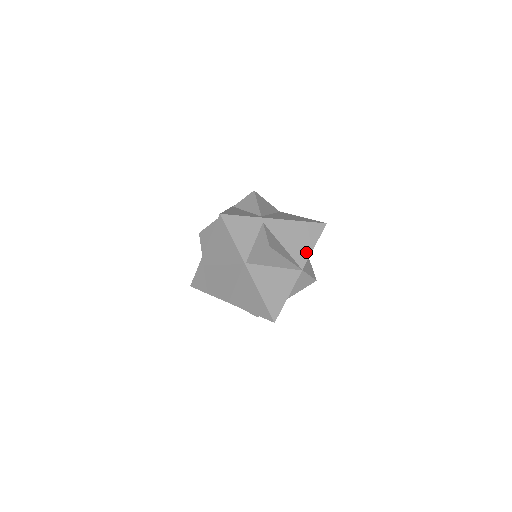
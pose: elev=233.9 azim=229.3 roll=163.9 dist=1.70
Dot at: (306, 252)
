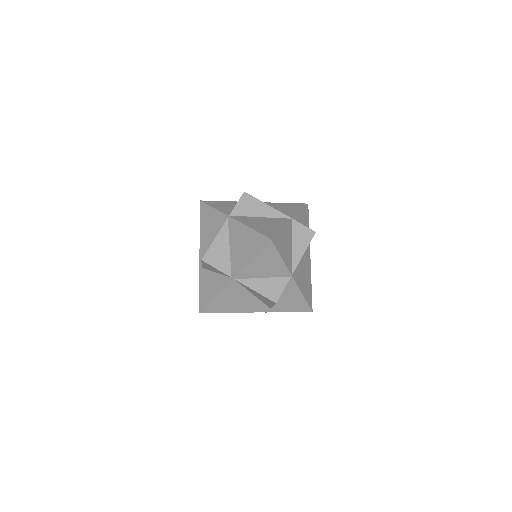
Dot at: (292, 213)
